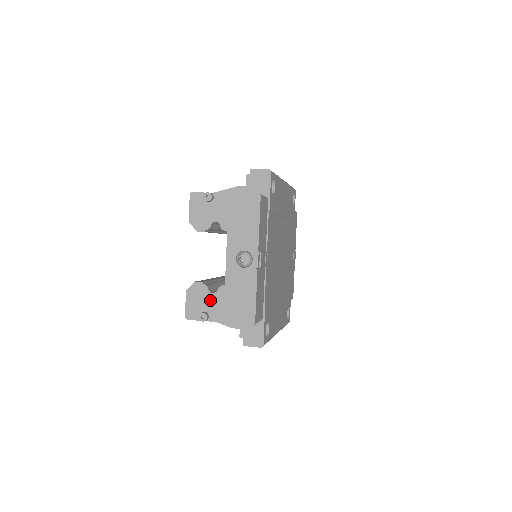
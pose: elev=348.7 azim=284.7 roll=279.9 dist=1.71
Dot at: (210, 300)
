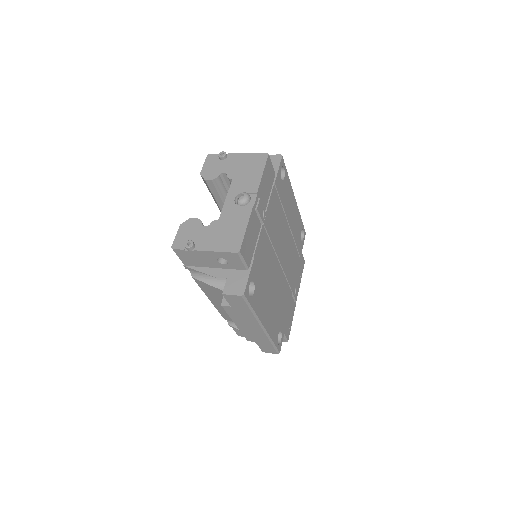
Dot at: (201, 232)
